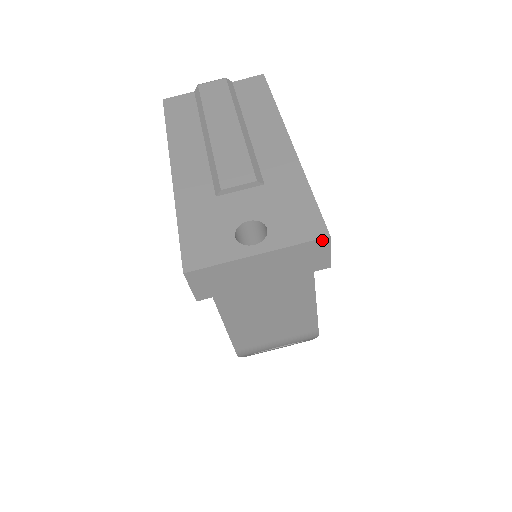
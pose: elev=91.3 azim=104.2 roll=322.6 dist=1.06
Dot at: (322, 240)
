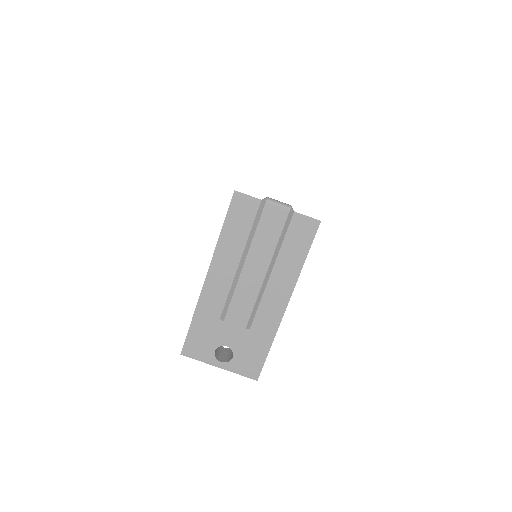
Dot at: (253, 378)
